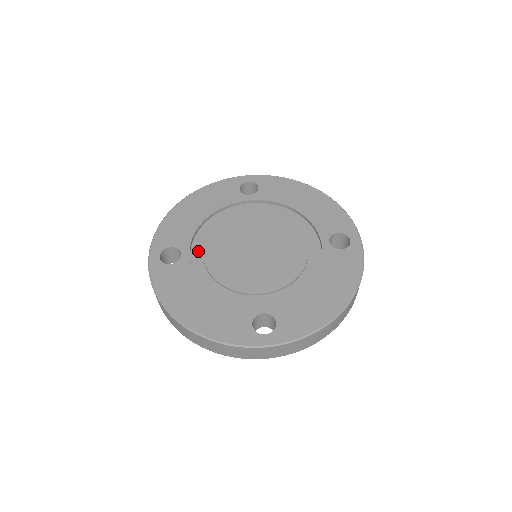
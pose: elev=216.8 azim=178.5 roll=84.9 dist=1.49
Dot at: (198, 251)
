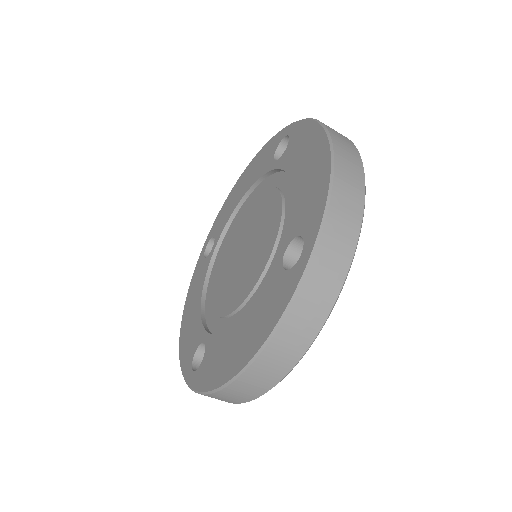
Dot at: (214, 322)
